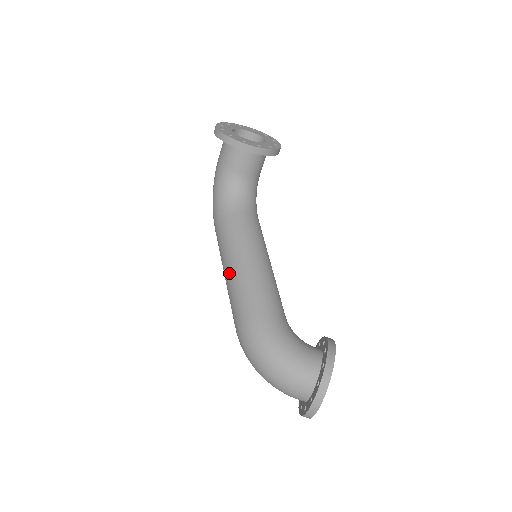
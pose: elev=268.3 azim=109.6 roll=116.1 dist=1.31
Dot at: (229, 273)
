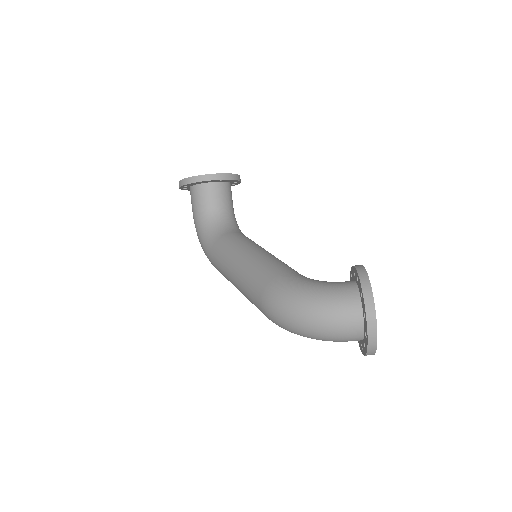
Dot at: (236, 274)
